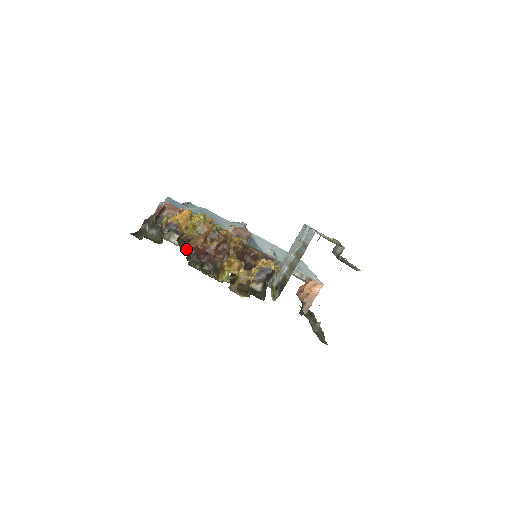
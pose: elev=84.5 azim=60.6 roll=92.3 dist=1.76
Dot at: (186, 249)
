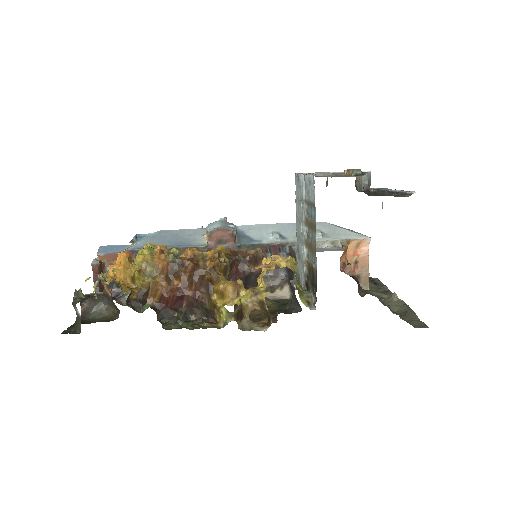
Dot at: occluded
